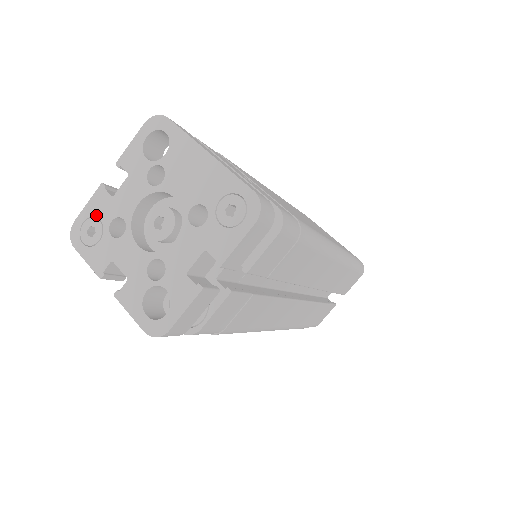
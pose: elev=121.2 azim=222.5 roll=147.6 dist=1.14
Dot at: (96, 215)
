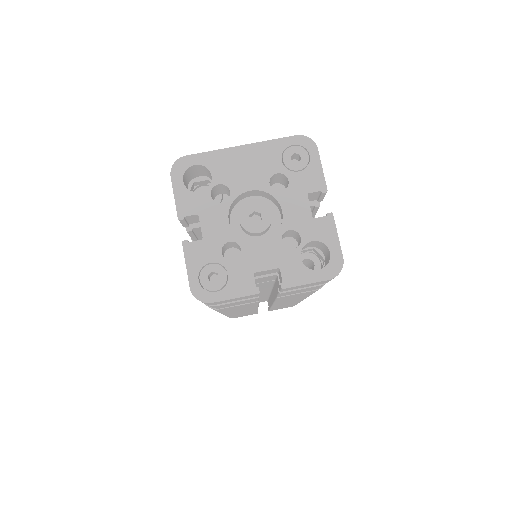
Dot at: (204, 264)
